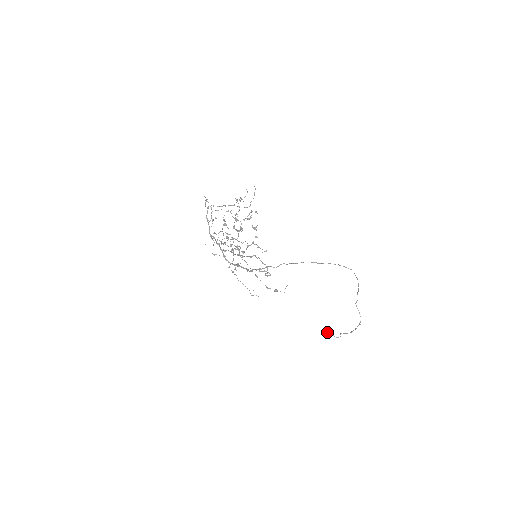
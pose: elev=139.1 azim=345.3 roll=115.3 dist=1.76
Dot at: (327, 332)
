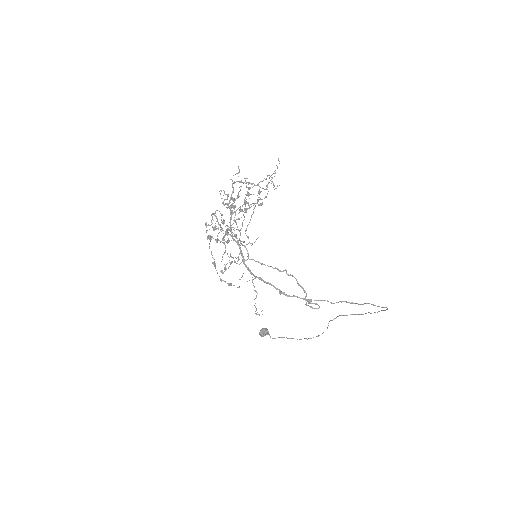
Dot at: (266, 333)
